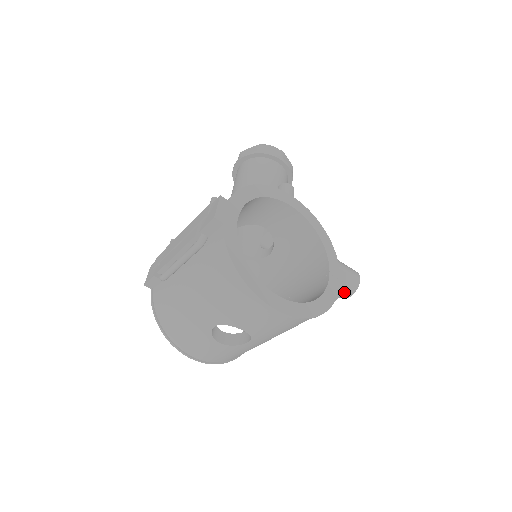
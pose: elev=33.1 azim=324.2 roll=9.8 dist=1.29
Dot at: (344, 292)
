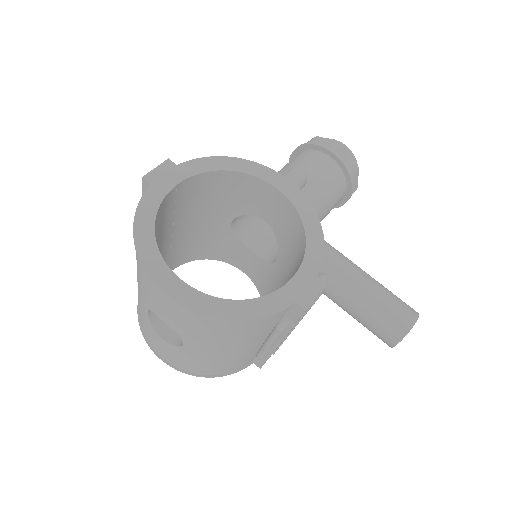
Dot at: (306, 307)
